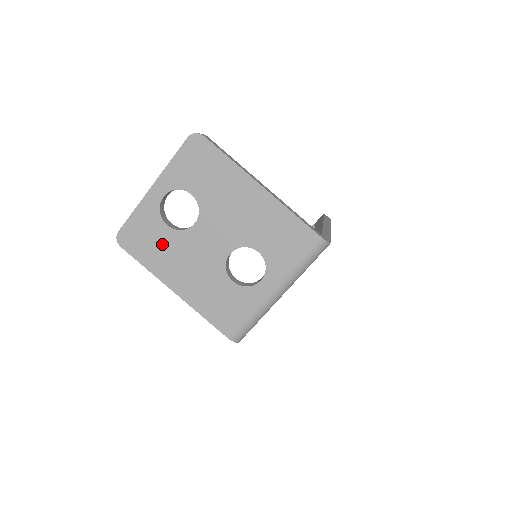
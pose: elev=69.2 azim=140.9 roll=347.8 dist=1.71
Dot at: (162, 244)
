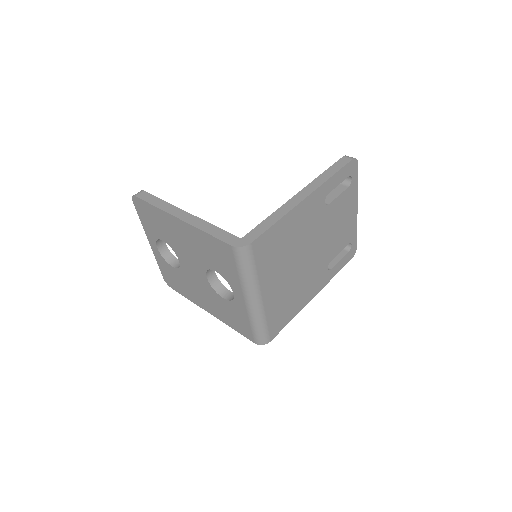
Dot at: (181, 281)
